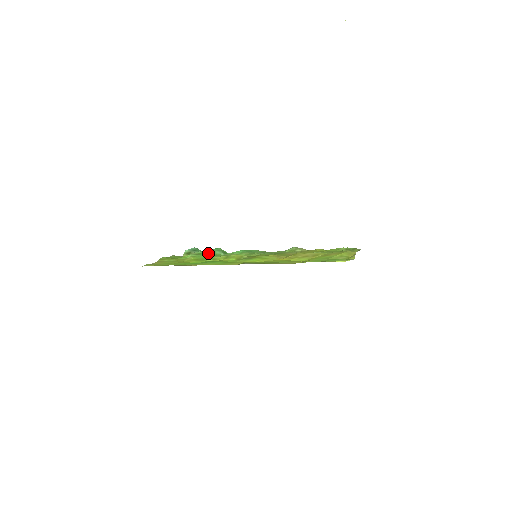
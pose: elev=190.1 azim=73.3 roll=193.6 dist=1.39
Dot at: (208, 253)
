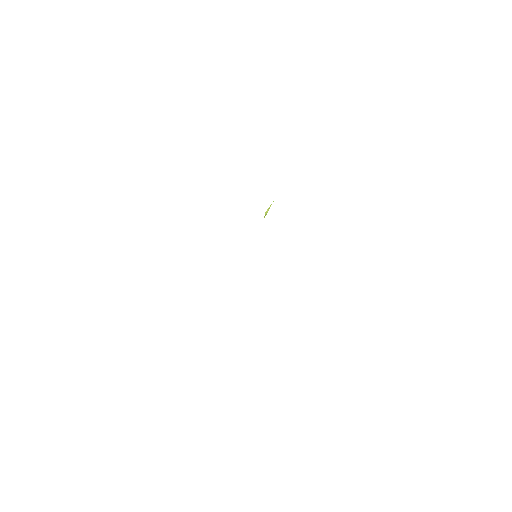
Dot at: occluded
